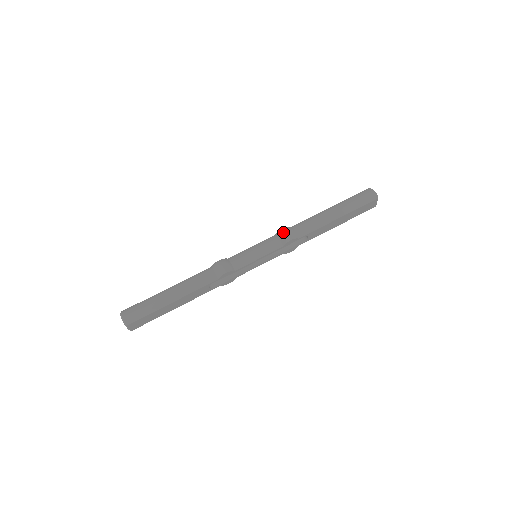
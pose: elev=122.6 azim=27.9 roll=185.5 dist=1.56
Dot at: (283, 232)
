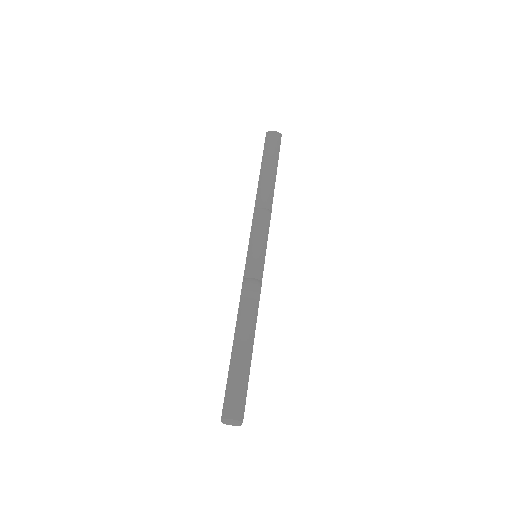
Dot at: (259, 216)
